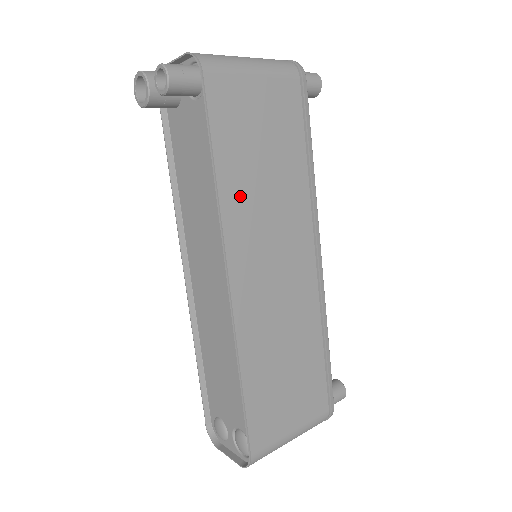
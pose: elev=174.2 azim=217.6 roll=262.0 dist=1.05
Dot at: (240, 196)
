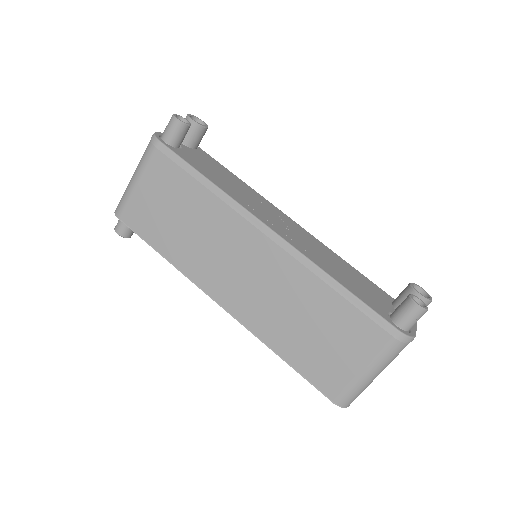
Dot at: (186, 254)
